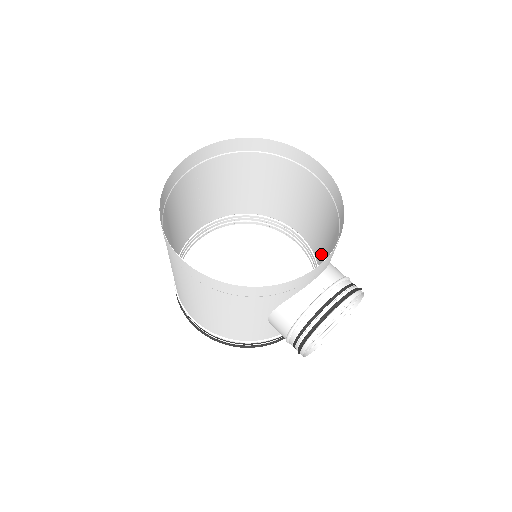
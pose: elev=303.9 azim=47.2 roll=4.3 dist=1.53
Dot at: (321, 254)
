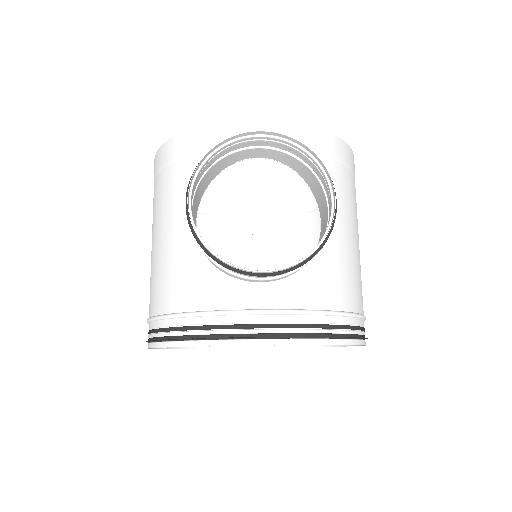
Dot at: (354, 278)
